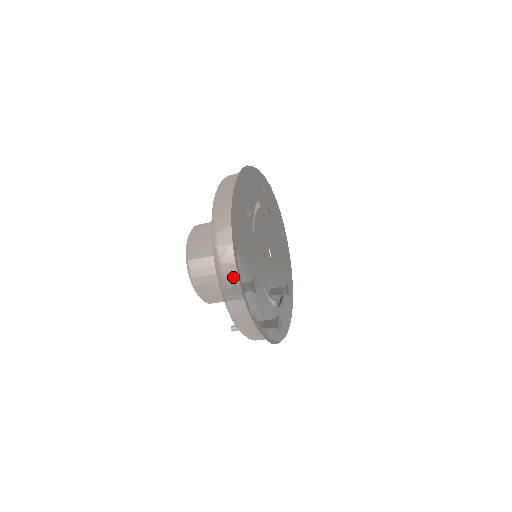
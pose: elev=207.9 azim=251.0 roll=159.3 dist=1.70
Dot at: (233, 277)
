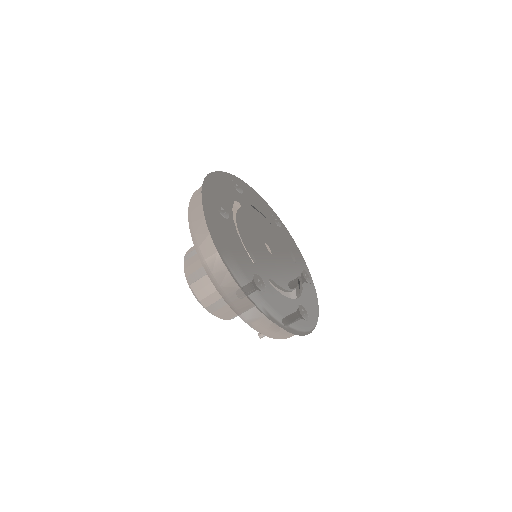
Dot at: (231, 283)
